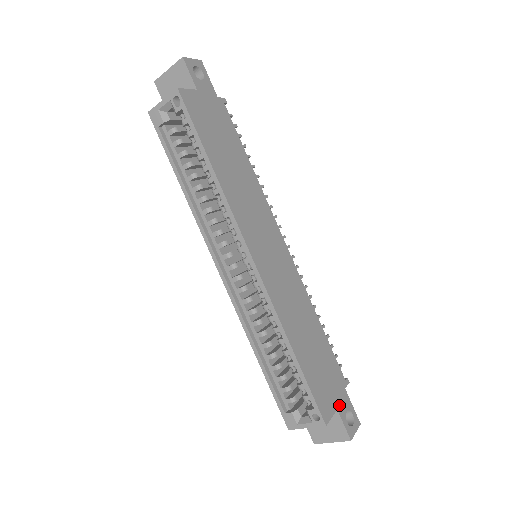
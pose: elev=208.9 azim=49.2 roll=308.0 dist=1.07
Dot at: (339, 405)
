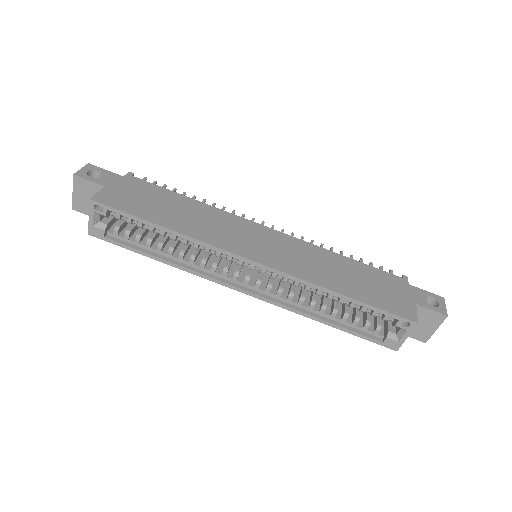
Dot at: (415, 300)
